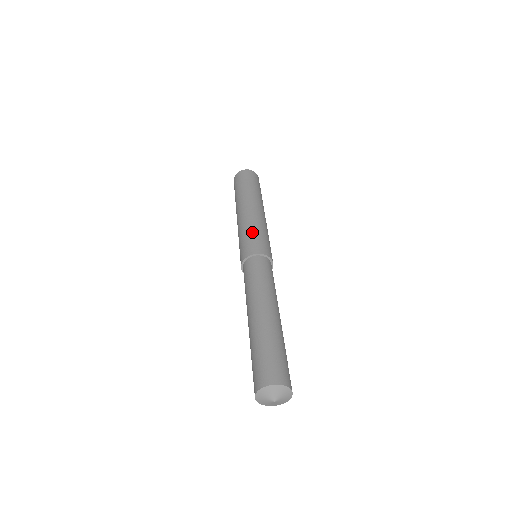
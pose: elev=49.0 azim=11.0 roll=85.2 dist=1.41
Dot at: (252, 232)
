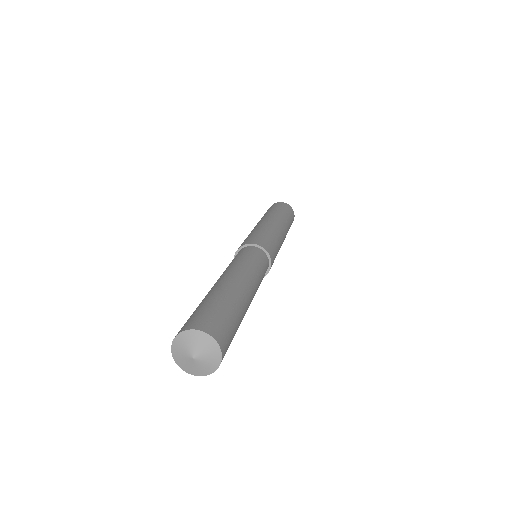
Dot at: occluded
